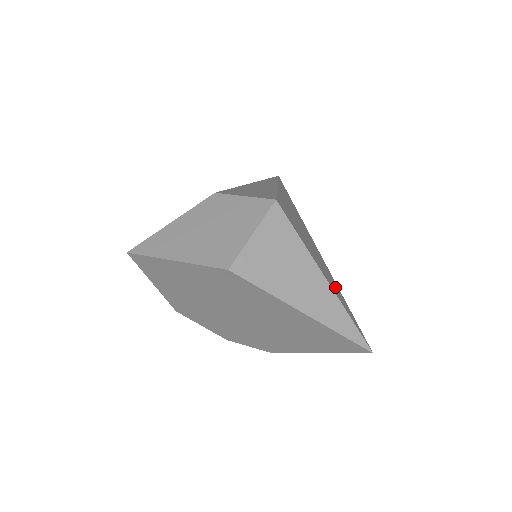
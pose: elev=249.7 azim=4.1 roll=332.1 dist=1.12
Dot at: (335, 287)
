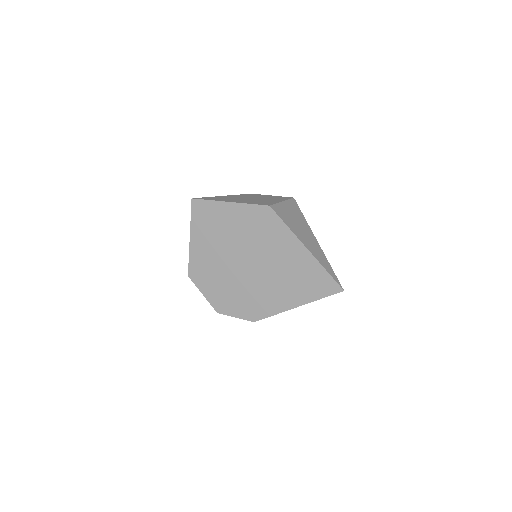
Dot at: occluded
